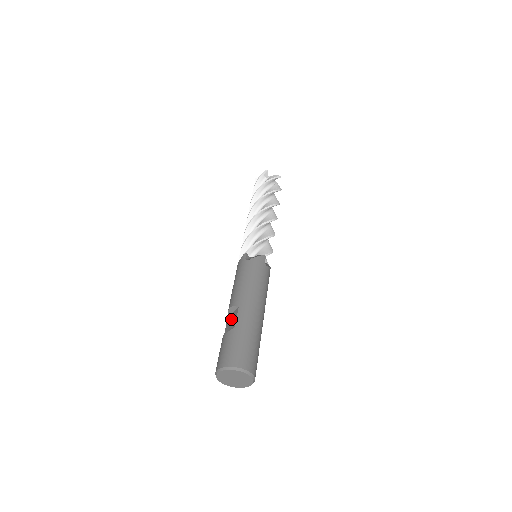
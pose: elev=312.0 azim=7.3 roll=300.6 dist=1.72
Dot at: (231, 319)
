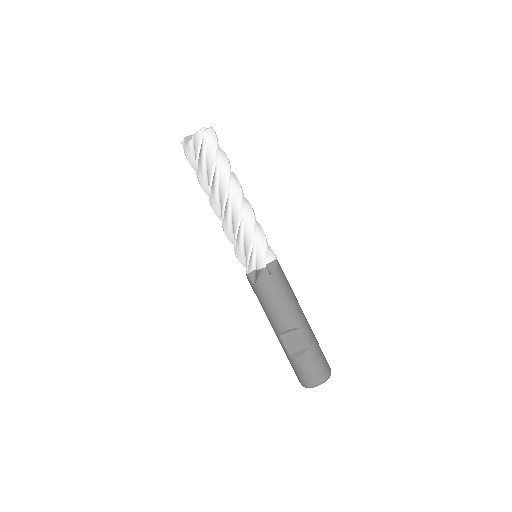
Dot at: (292, 339)
